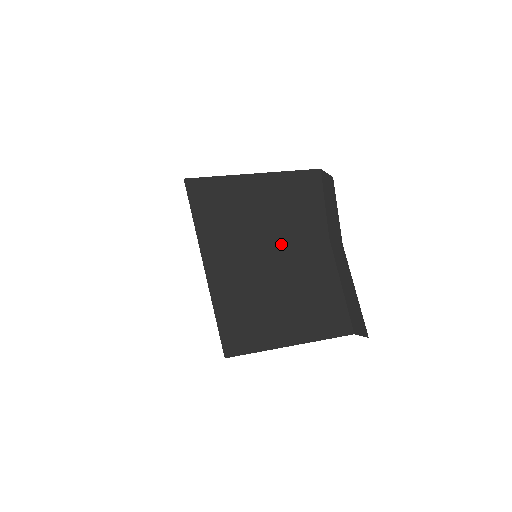
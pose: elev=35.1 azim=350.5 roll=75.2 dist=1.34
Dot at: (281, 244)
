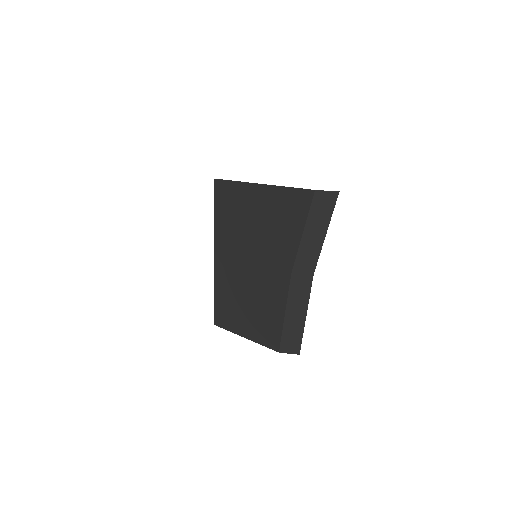
Dot at: (258, 264)
